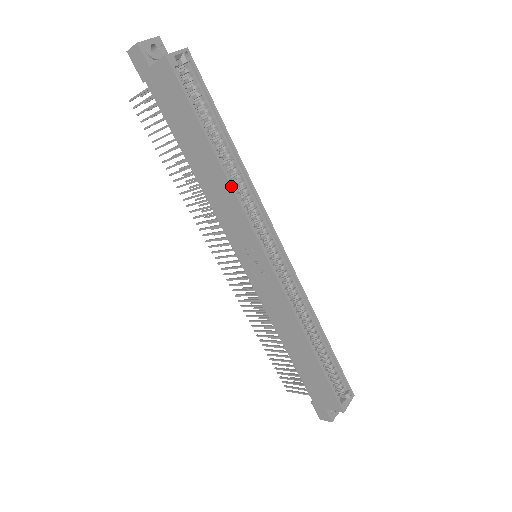
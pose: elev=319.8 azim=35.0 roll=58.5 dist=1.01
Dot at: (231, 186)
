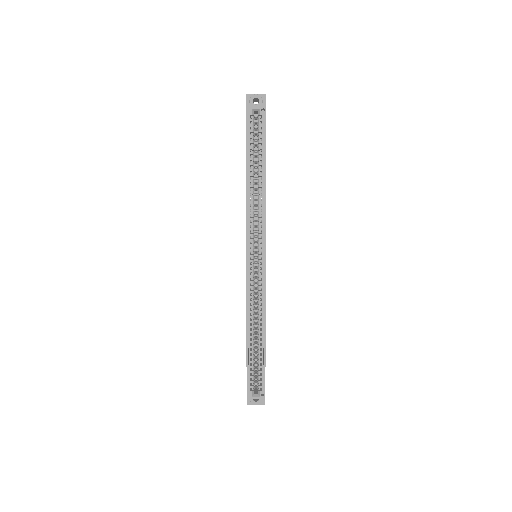
Dot at: (246, 199)
